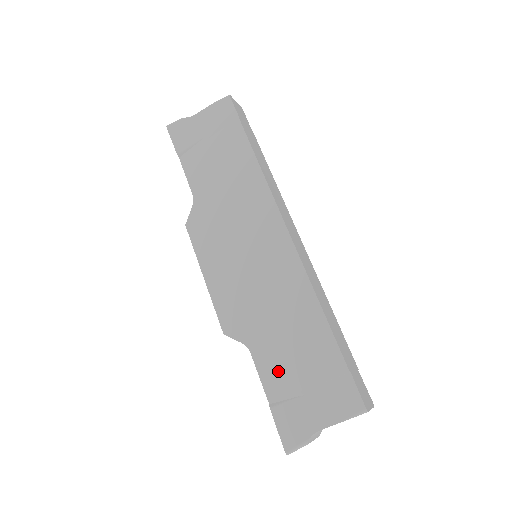
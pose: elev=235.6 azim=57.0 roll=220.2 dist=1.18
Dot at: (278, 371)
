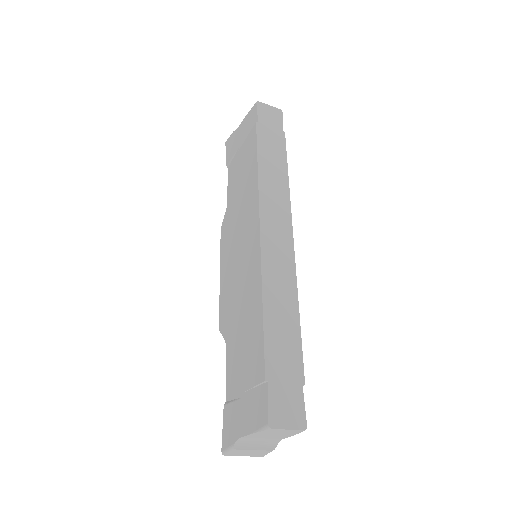
Dot at: (234, 370)
